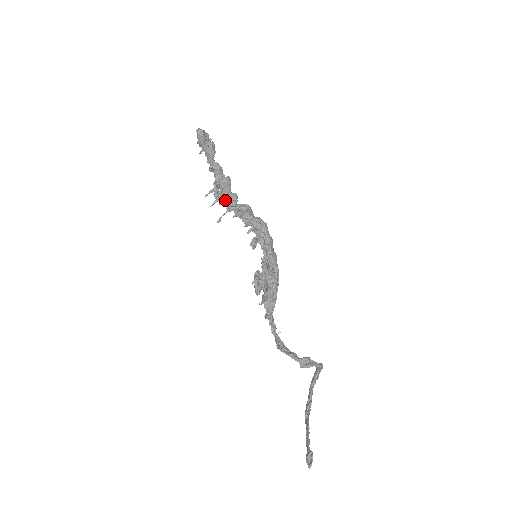
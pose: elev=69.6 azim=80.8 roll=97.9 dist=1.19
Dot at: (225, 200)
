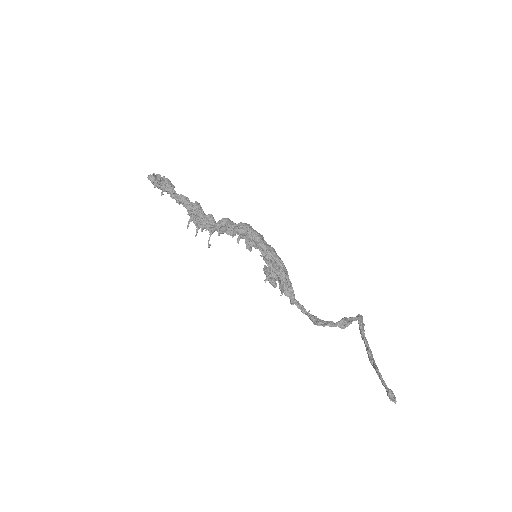
Dot at: (204, 225)
